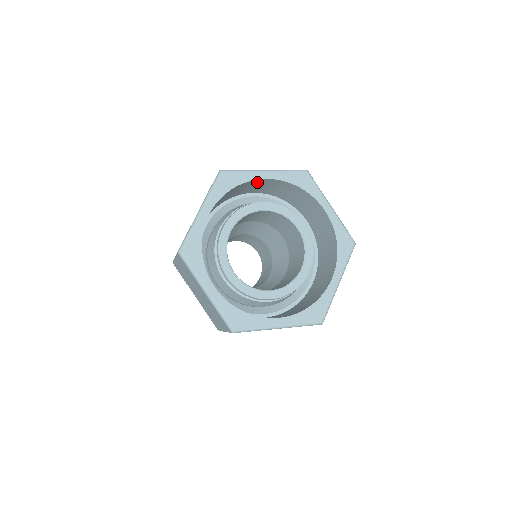
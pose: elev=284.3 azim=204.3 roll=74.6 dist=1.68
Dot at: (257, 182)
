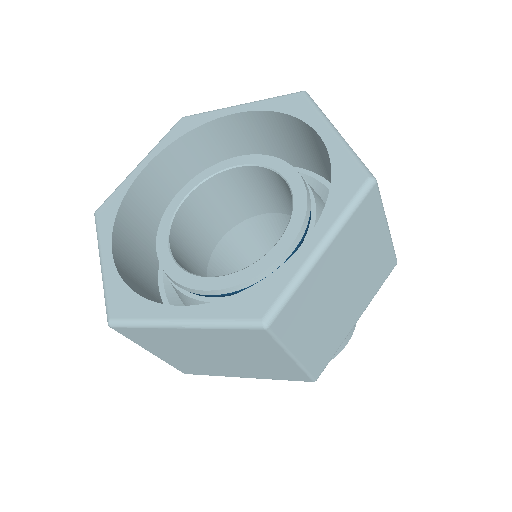
Dot at: (234, 127)
